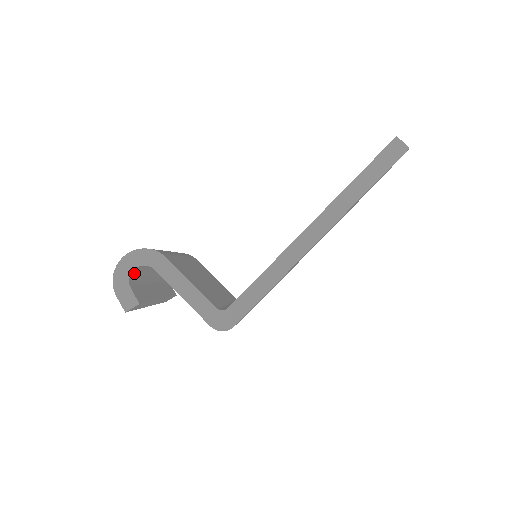
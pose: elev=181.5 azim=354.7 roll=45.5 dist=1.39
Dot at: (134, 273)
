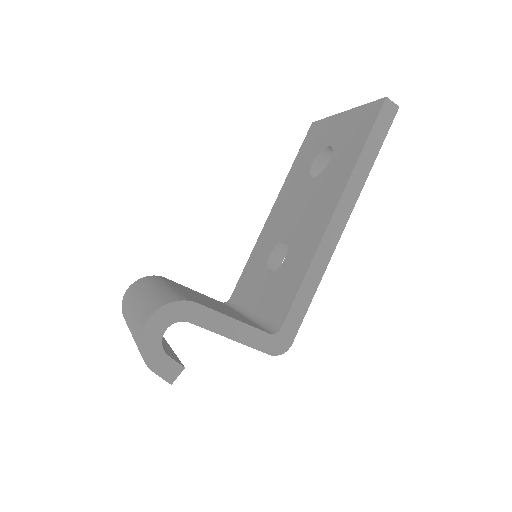
Dot at: occluded
